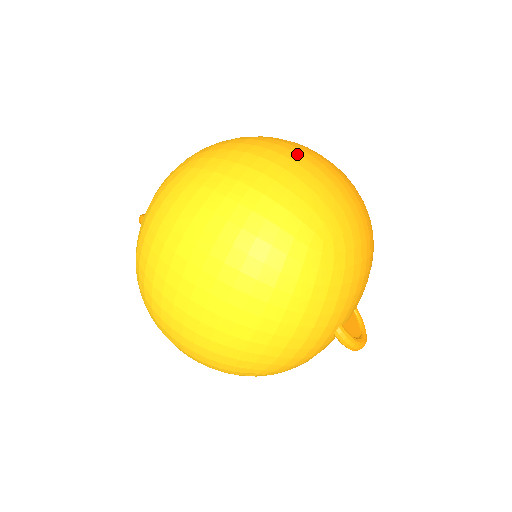
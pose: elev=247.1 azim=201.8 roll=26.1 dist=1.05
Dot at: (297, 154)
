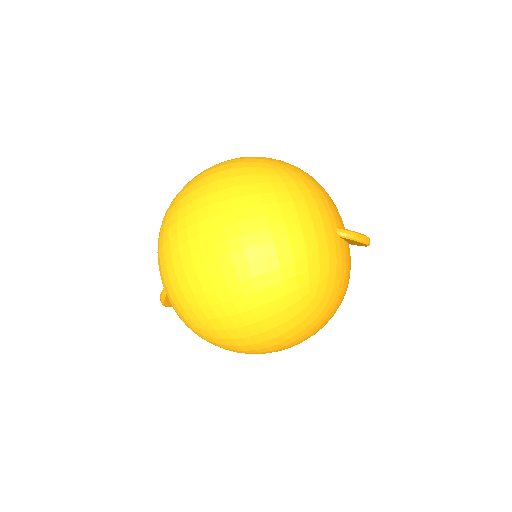
Dot at: occluded
